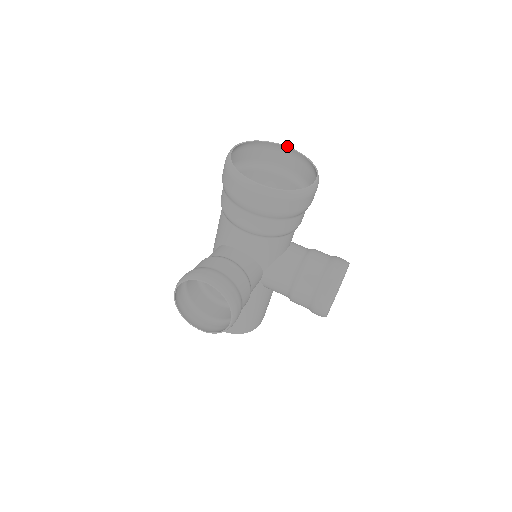
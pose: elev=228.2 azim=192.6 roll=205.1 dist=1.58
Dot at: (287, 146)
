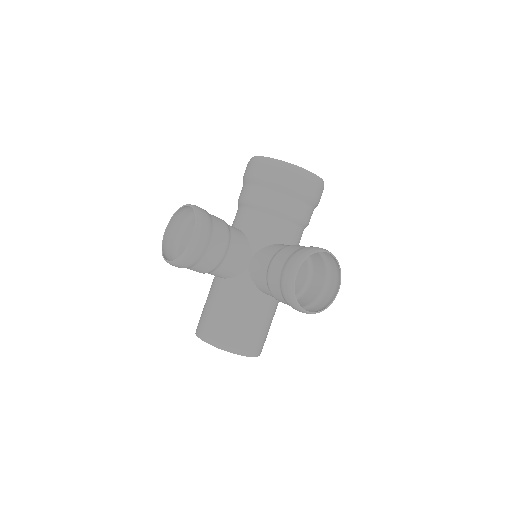
Dot at: occluded
